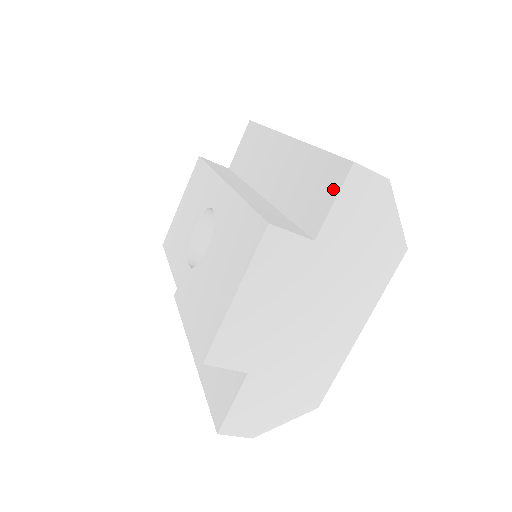
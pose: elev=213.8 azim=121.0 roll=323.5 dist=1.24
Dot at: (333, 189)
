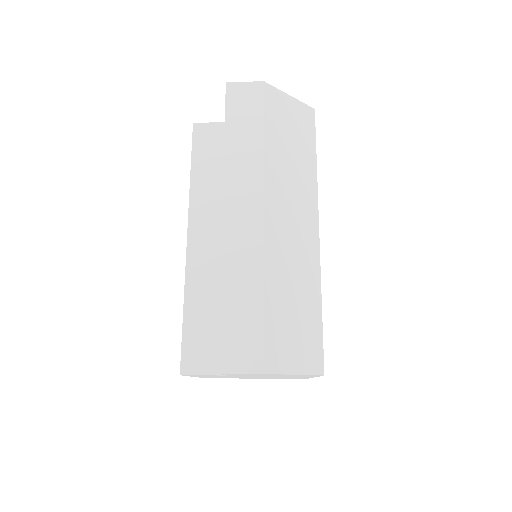
Dot at: occluded
